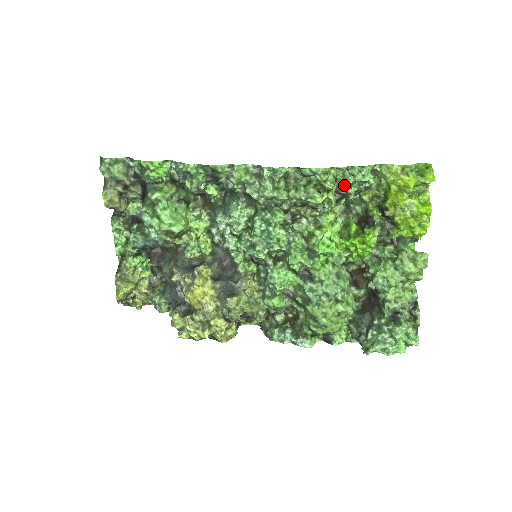
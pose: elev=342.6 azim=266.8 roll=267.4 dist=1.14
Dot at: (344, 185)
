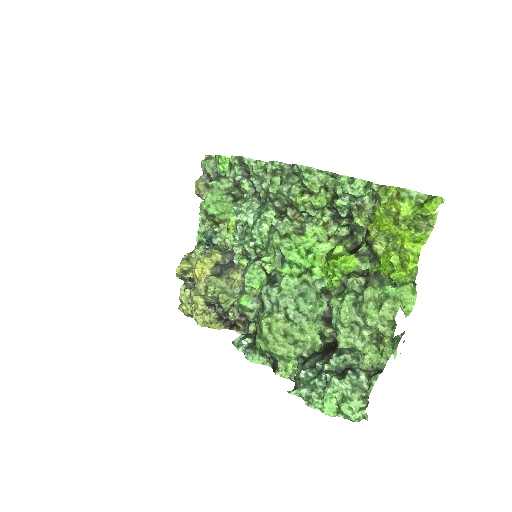
Dot at: (335, 196)
